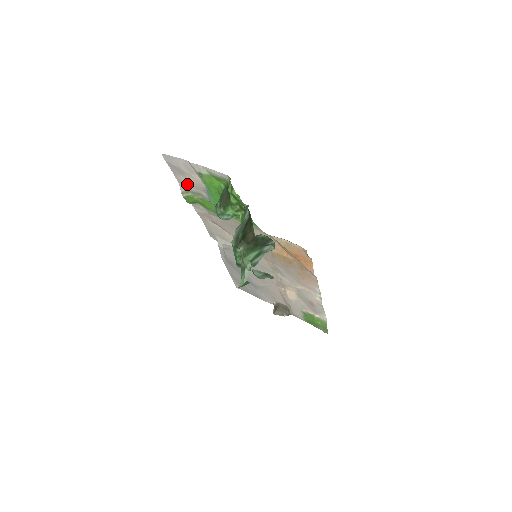
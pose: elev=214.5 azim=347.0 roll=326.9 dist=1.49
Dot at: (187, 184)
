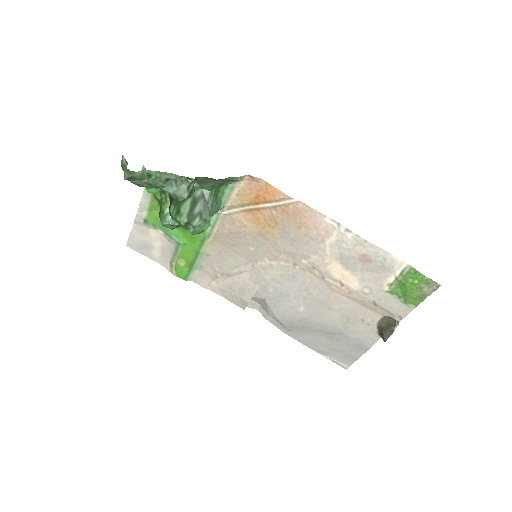
Dot at: (163, 256)
